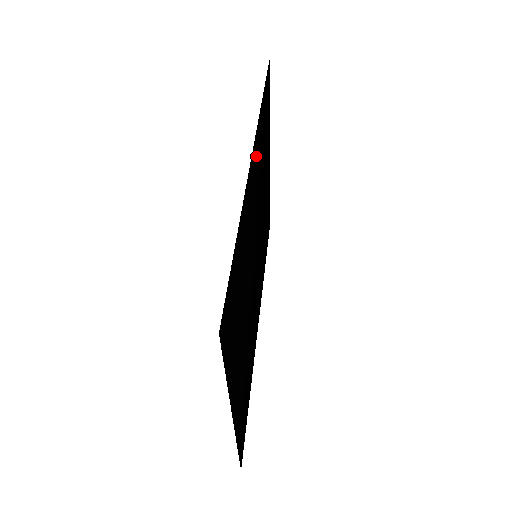
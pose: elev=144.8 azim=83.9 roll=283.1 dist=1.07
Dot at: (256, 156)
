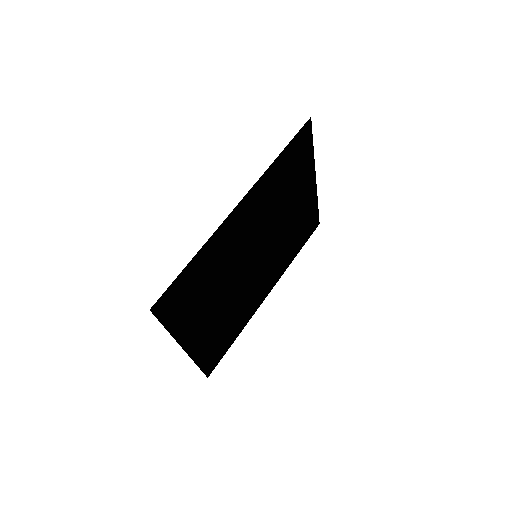
Dot at: (255, 199)
